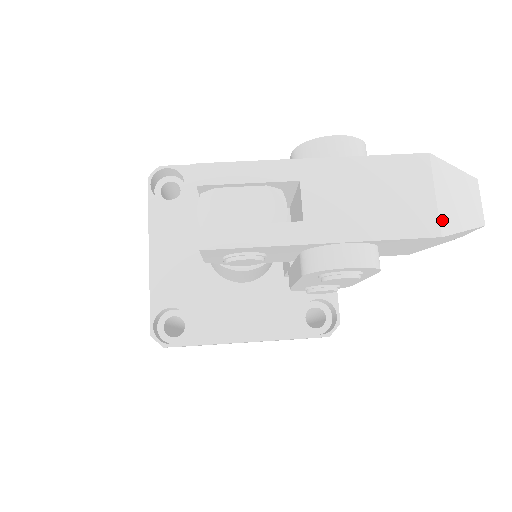
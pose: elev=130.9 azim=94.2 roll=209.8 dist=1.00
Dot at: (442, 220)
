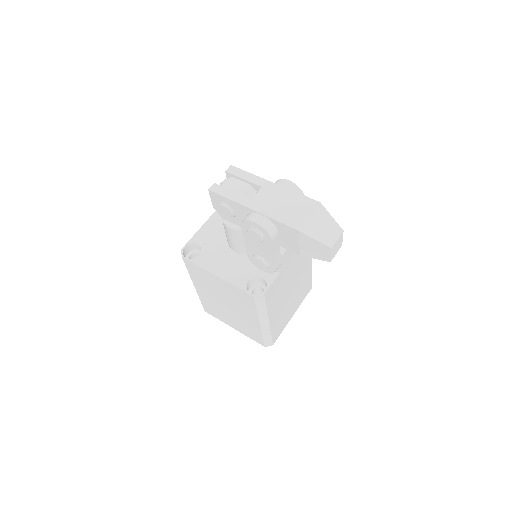
Dot at: (305, 226)
